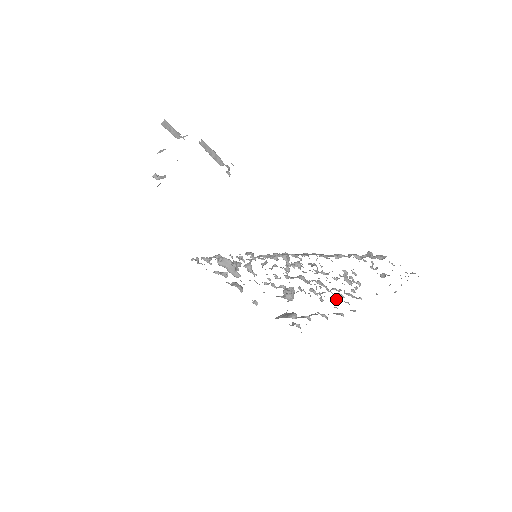
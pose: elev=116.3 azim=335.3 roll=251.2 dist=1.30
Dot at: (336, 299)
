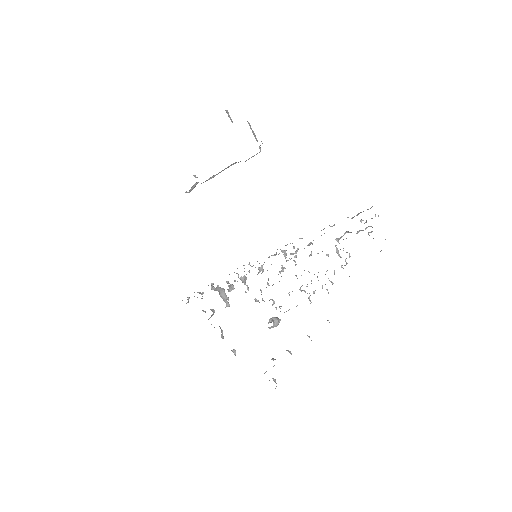
Dot at: occluded
